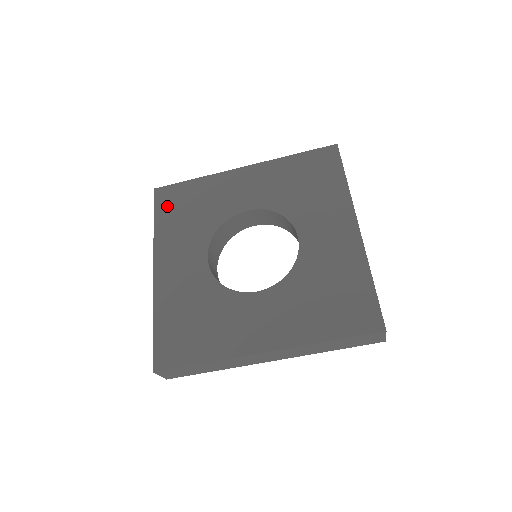
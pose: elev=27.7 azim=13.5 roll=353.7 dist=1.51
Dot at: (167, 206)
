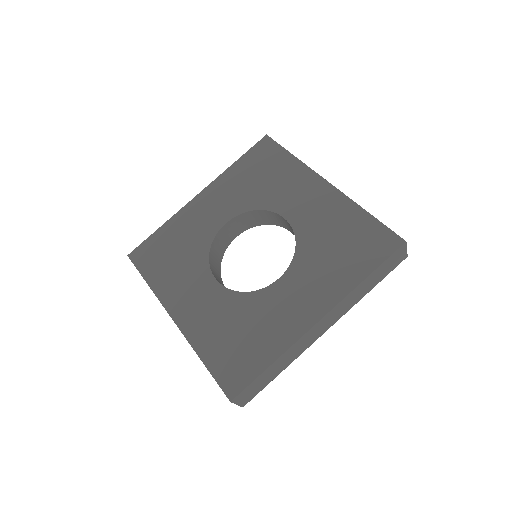
Dot at: (256, 157)
